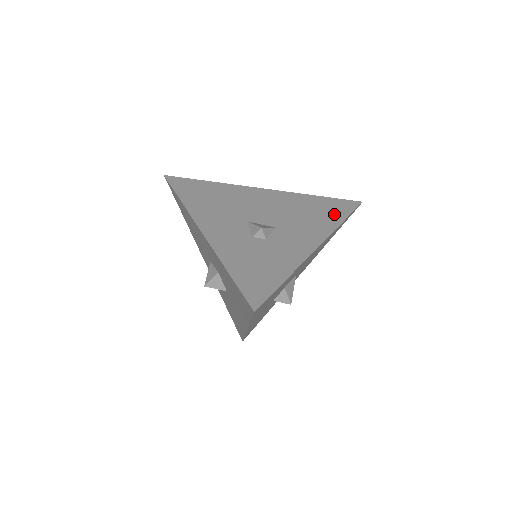
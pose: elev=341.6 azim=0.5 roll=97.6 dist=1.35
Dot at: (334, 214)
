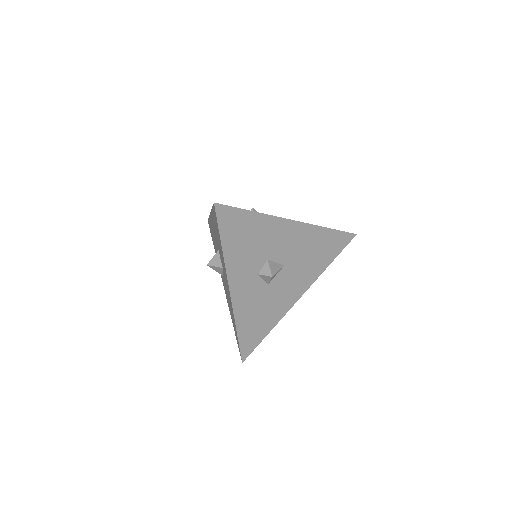
Dot at: occluded
